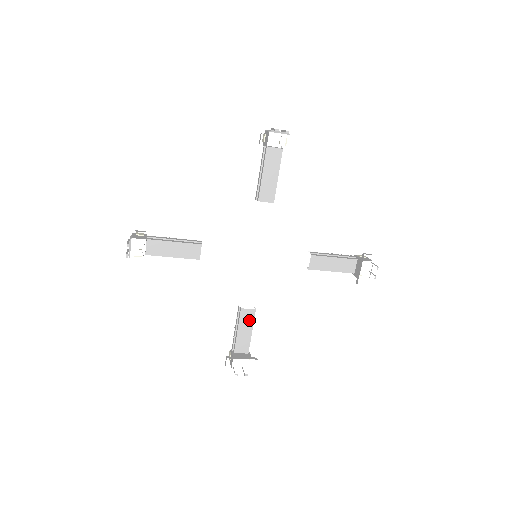
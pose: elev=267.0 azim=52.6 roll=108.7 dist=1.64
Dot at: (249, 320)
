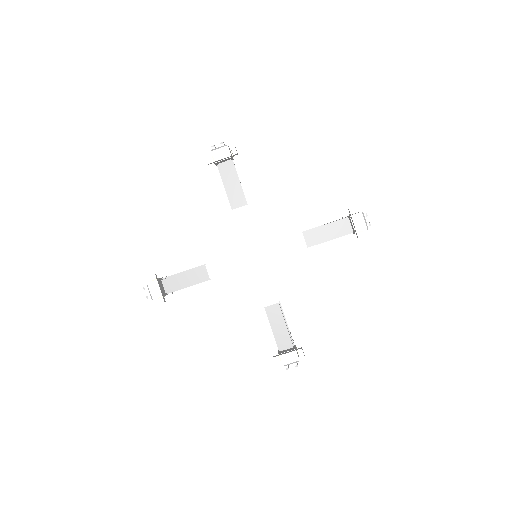
Dot at: (278, 315)
